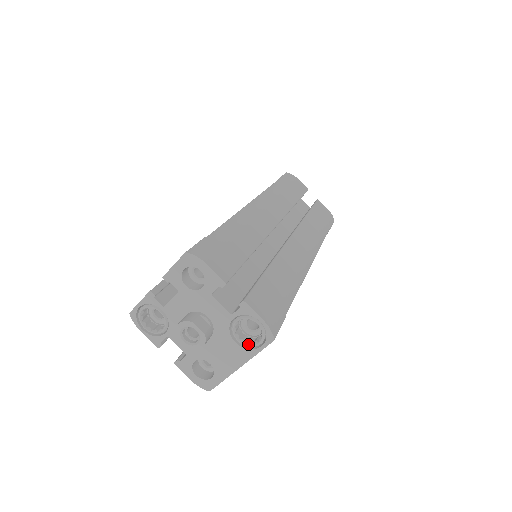
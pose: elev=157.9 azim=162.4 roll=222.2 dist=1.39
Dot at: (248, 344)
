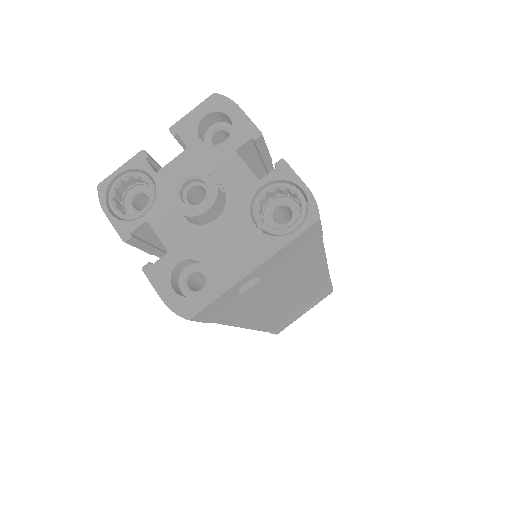
Dot at: (275, 229)
